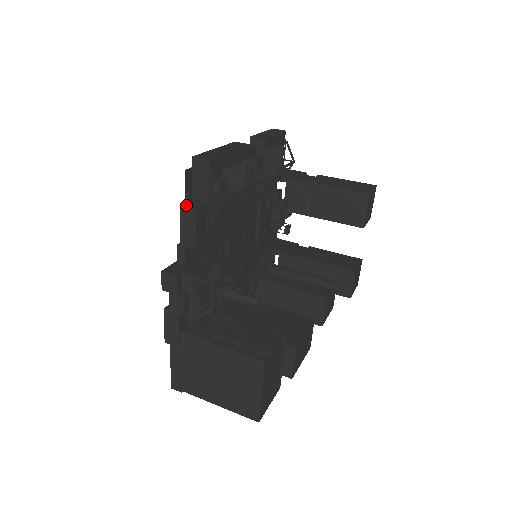
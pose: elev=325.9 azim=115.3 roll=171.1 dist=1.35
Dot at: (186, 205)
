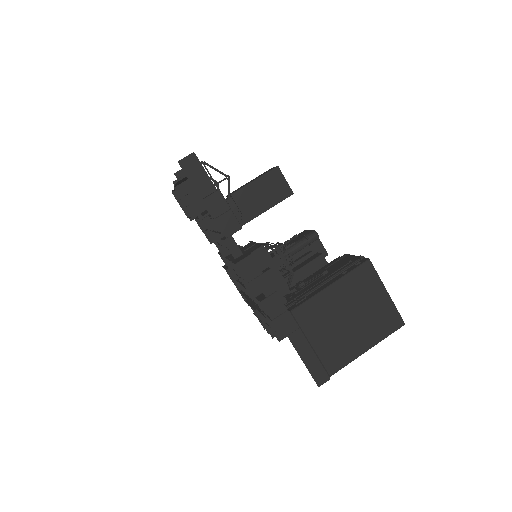
Dot at: (207, 196)
